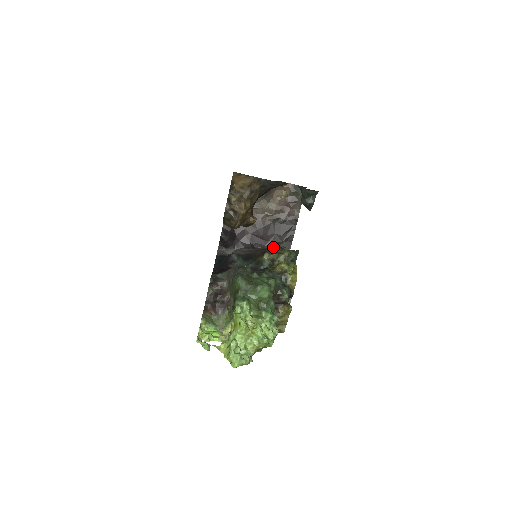
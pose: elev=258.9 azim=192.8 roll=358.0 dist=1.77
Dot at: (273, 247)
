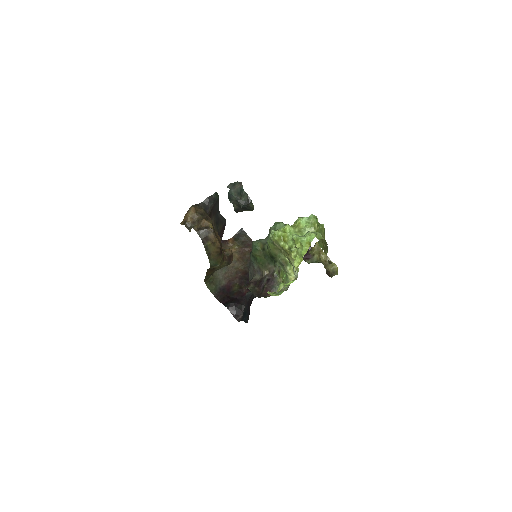
Dot at: occluded
